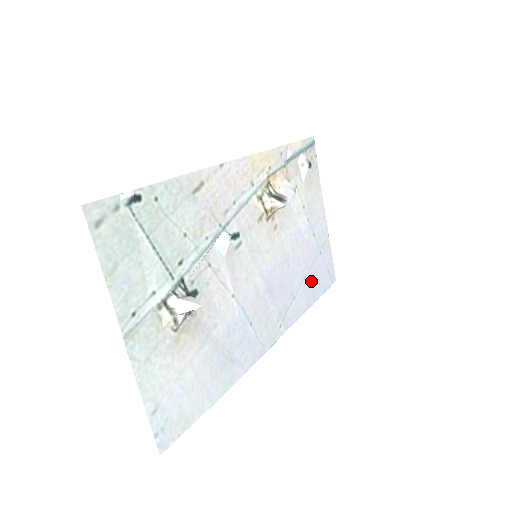
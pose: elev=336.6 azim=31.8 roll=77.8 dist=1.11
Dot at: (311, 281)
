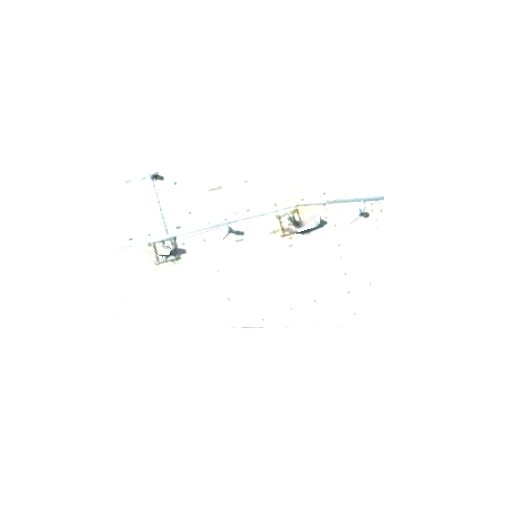
Dot at: (323, 308)
